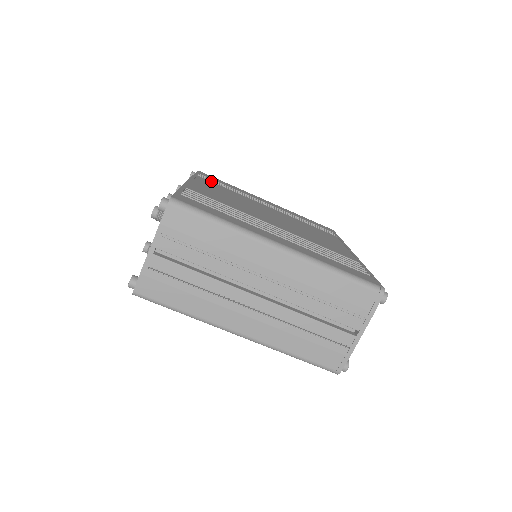
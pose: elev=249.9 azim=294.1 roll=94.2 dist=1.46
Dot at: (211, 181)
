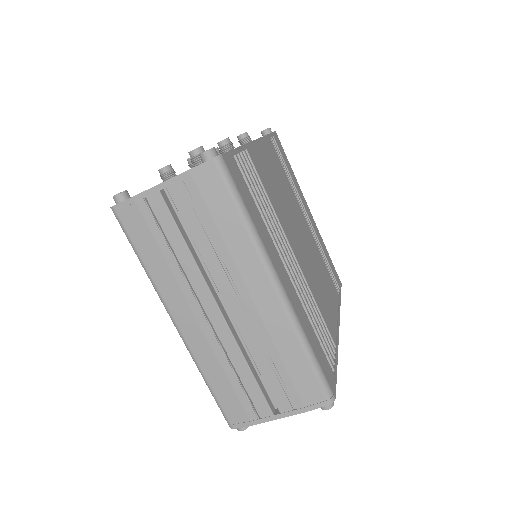
Dot at: occluded
